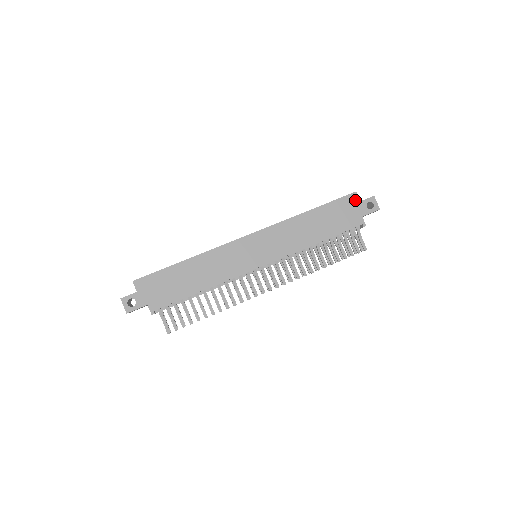
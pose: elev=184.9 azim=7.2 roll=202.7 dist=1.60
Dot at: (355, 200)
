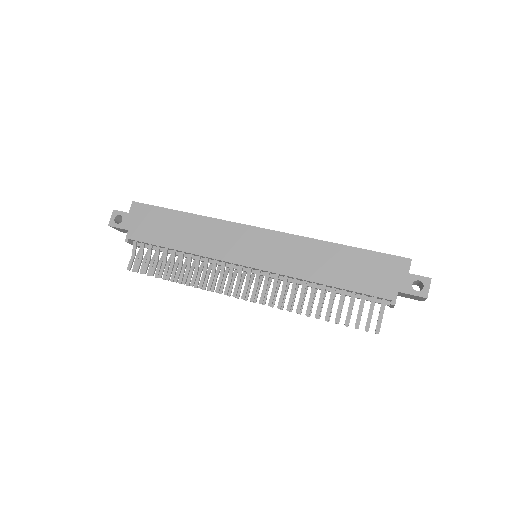
Dot at: (403, 267)
